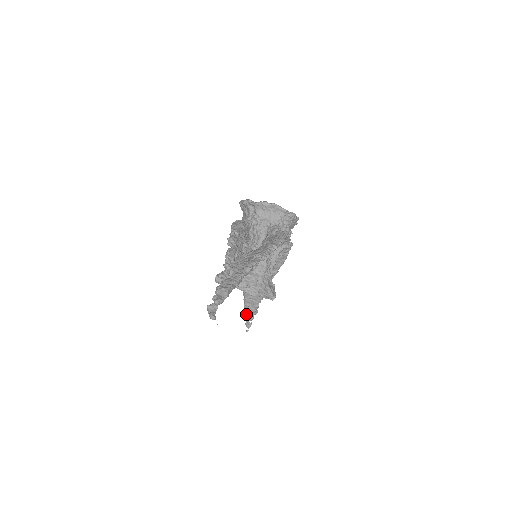
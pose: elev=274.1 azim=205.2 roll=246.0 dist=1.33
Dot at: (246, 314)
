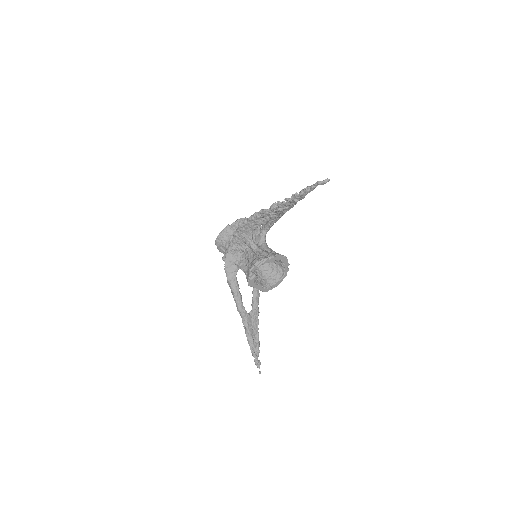
Dot at: (254, 350)
